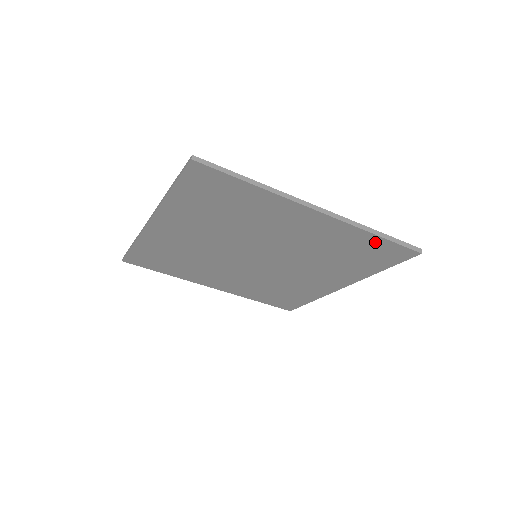
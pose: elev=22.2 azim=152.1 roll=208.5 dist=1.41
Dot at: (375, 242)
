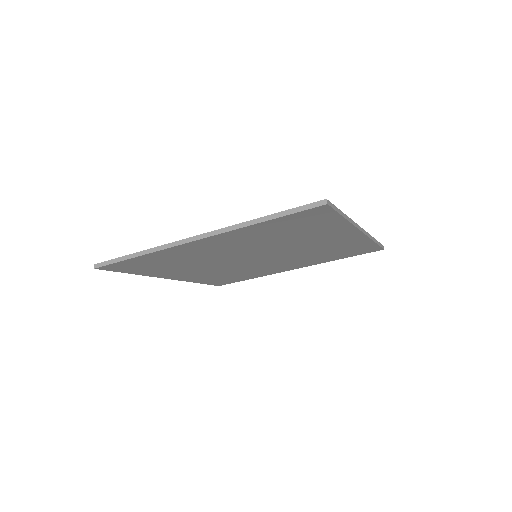
Dot at: (367, 245)
